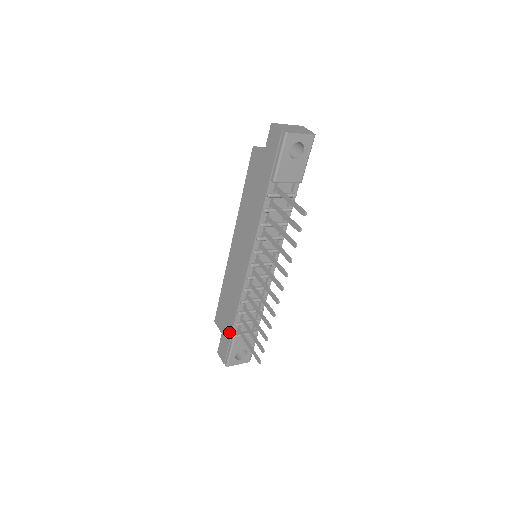
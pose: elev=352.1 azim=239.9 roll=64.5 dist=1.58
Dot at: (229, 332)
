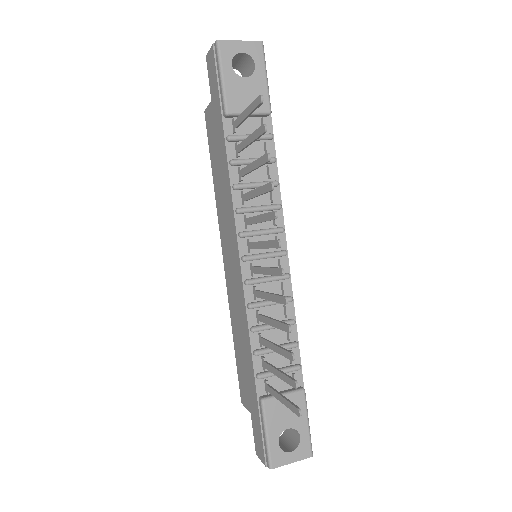
Dot at: (254, 398)
